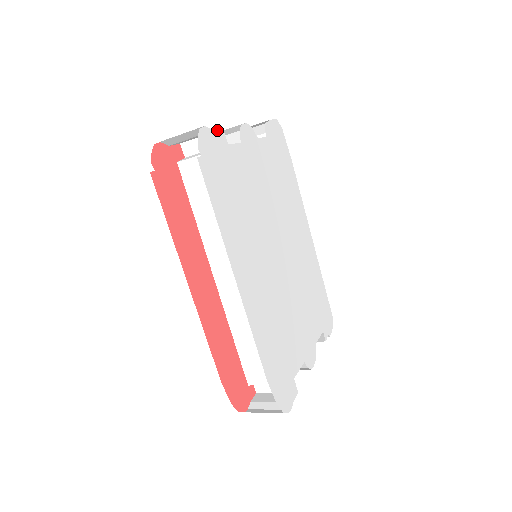
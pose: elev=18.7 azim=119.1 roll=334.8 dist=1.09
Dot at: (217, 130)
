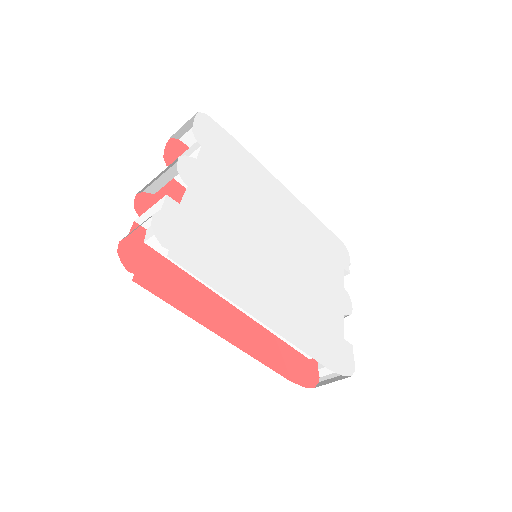
Dot at: (163, 204)
